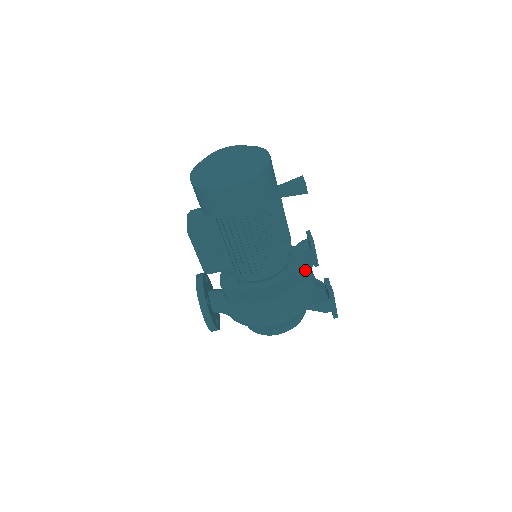
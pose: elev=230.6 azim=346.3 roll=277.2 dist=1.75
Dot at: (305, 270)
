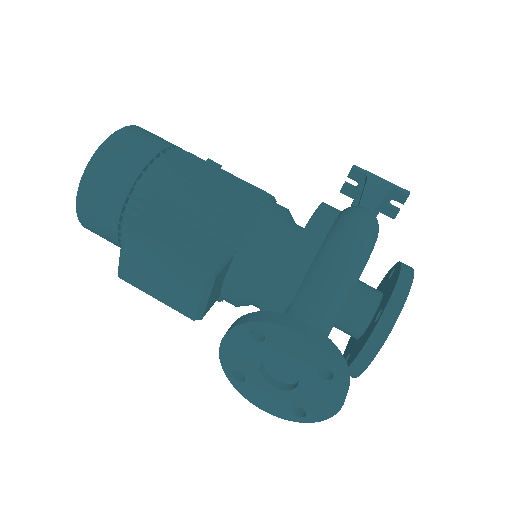
Dot at: occluded
